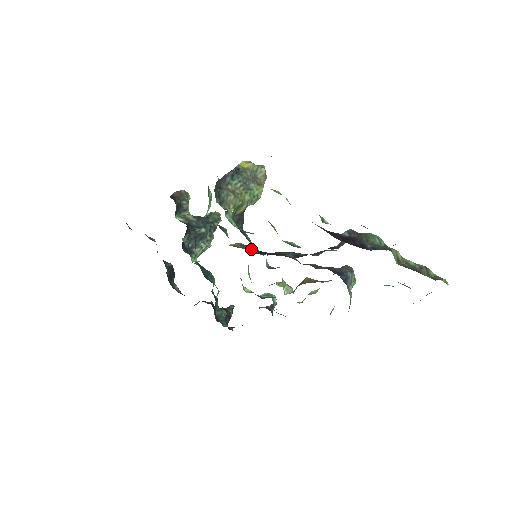
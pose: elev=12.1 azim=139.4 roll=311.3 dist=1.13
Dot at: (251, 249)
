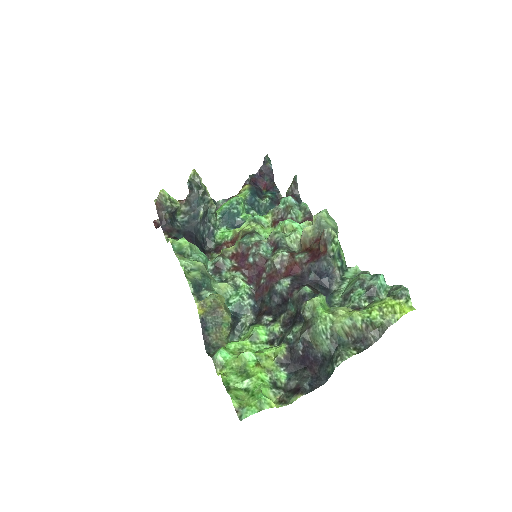
Dot at: (250, 271)
